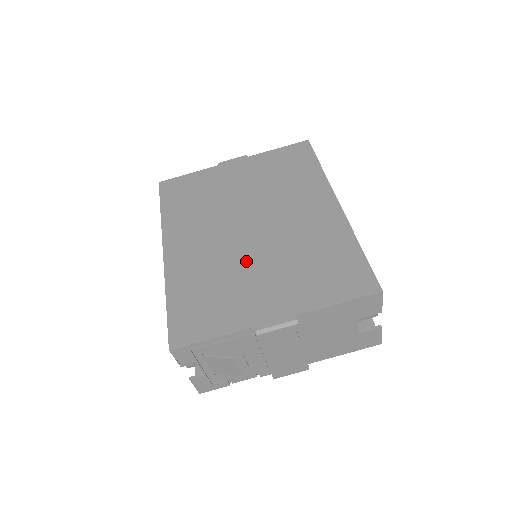
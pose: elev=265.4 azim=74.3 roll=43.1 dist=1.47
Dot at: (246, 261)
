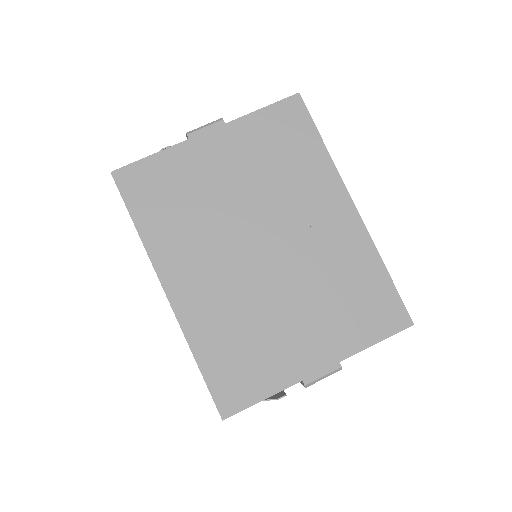
Dot at: (271, 300)
